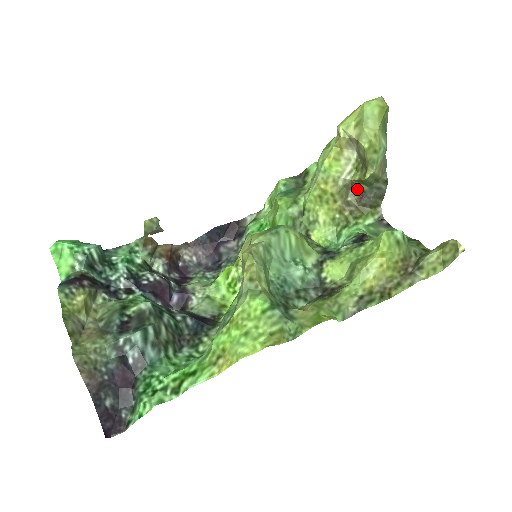
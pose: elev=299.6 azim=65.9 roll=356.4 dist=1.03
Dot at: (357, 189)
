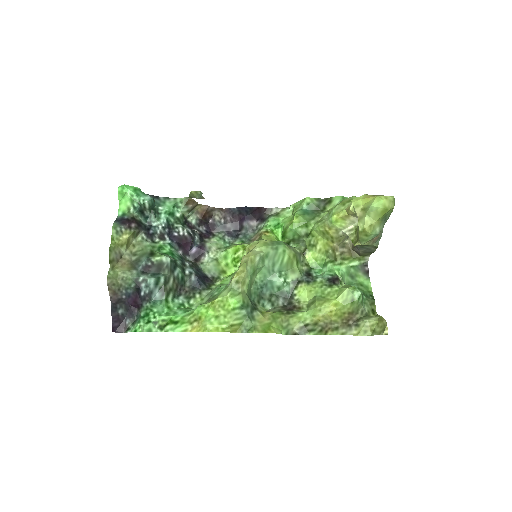
Dot at: occluded
